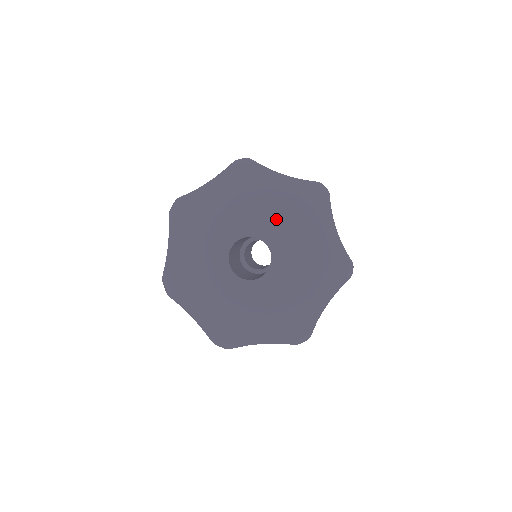
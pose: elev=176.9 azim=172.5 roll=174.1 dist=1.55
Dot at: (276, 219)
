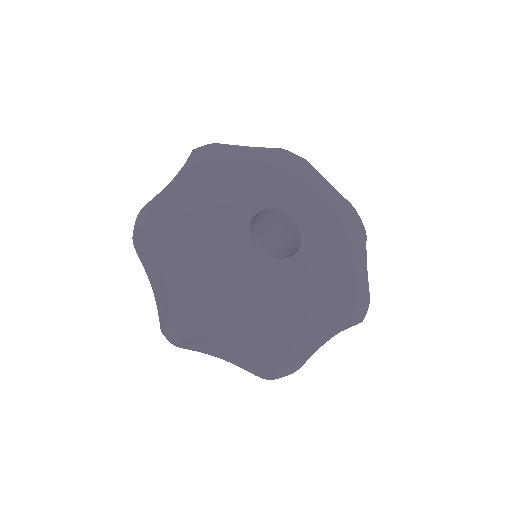
Dot at: (317, 213)
